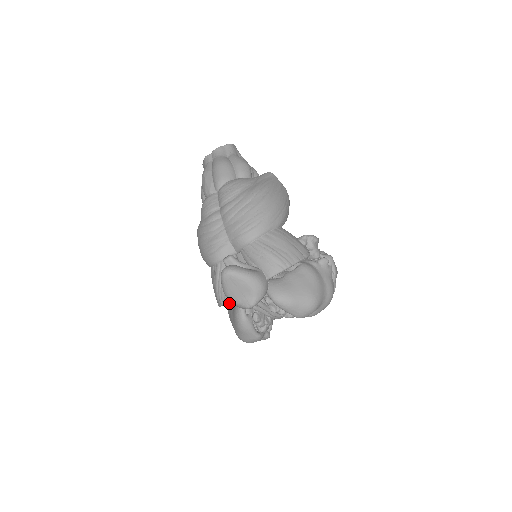
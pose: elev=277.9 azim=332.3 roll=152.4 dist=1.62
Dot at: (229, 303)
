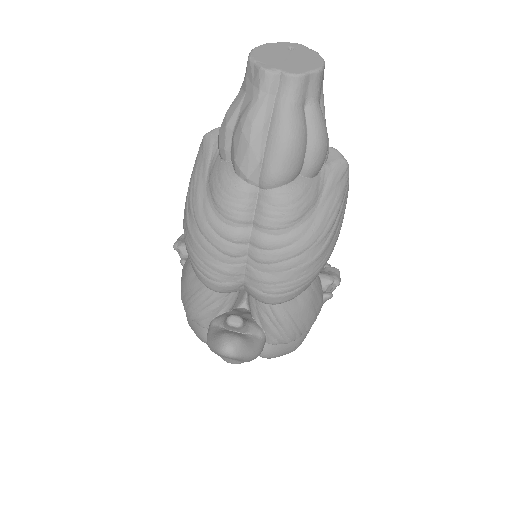
Dot at: occluded
